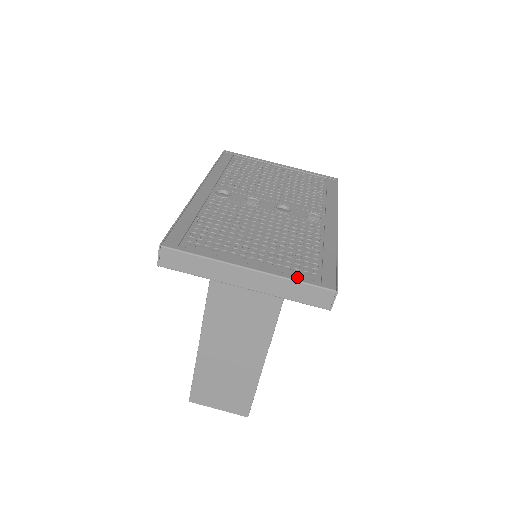
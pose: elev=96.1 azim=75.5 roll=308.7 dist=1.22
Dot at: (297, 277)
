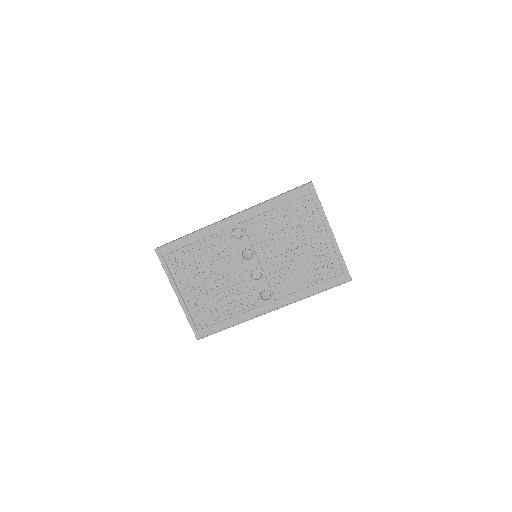
Dot at: (190, 319)
